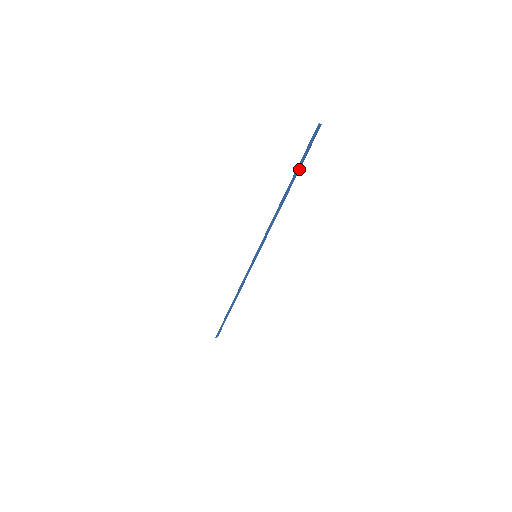
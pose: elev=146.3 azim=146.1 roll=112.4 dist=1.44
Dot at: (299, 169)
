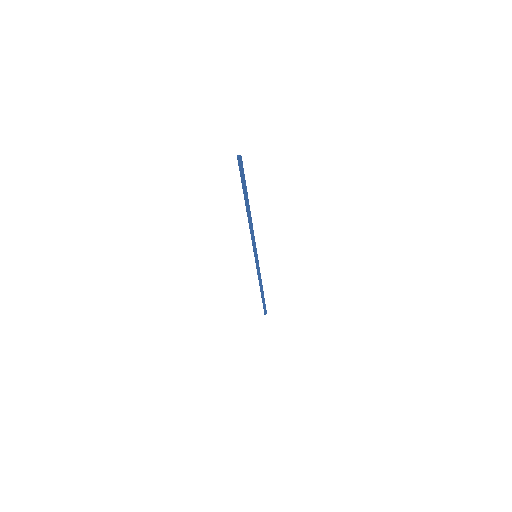
Dot at: (246, 191)
